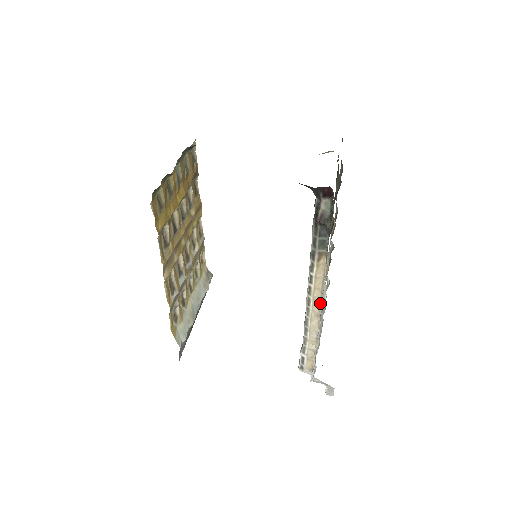
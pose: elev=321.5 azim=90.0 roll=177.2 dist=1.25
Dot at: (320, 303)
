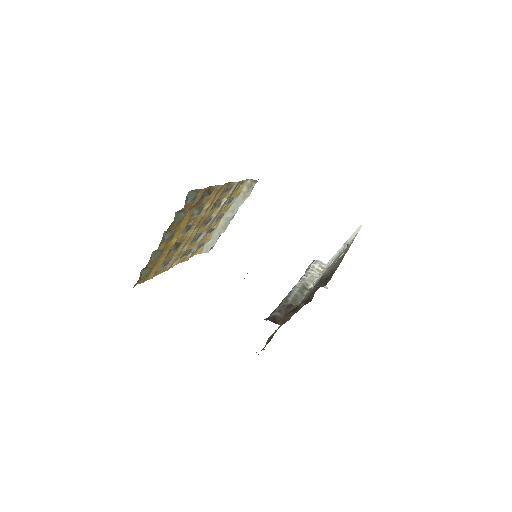
Dot at: occluded
